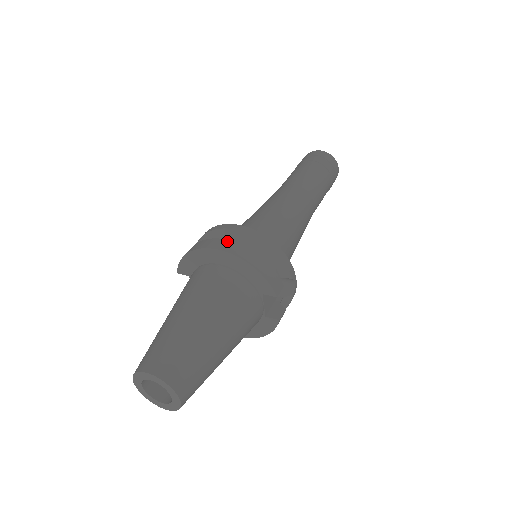
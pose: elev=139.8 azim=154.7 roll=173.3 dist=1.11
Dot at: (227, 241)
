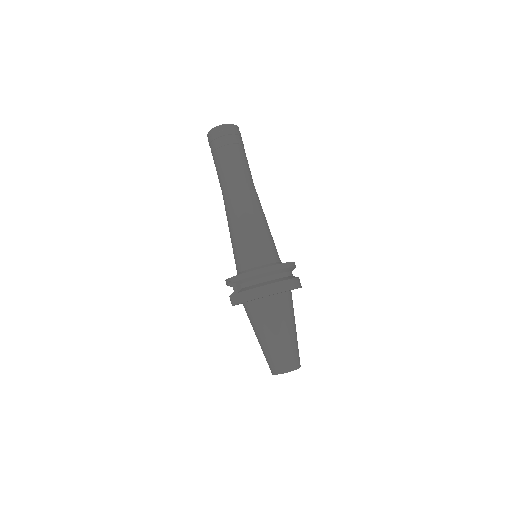
Dot at: (284, 282)
